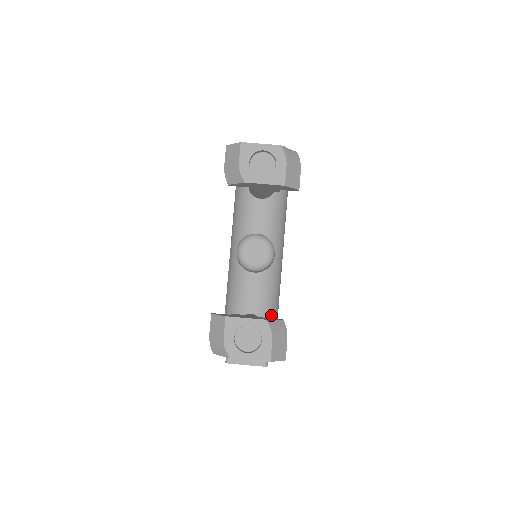
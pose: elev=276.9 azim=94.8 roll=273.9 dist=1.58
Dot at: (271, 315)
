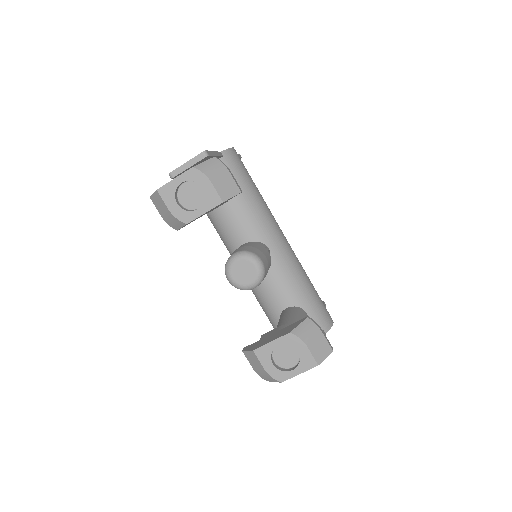
Dot at: (306, 296)
